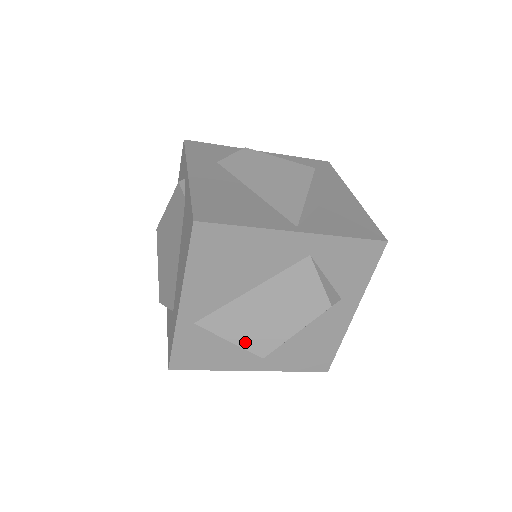
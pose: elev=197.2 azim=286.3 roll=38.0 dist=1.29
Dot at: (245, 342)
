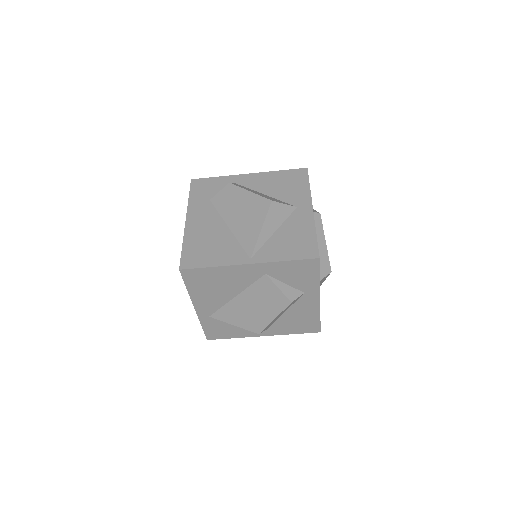
Dot at: (244, 325)
